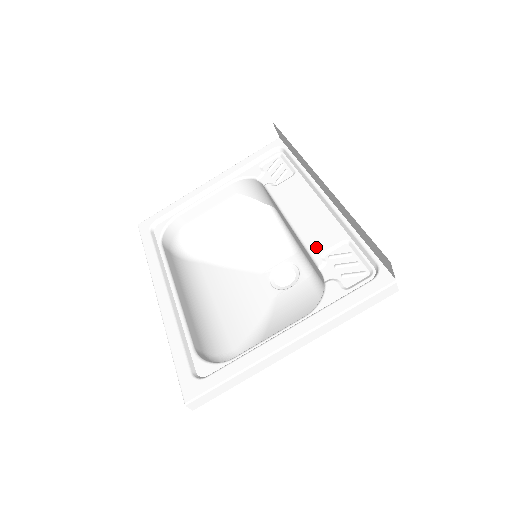
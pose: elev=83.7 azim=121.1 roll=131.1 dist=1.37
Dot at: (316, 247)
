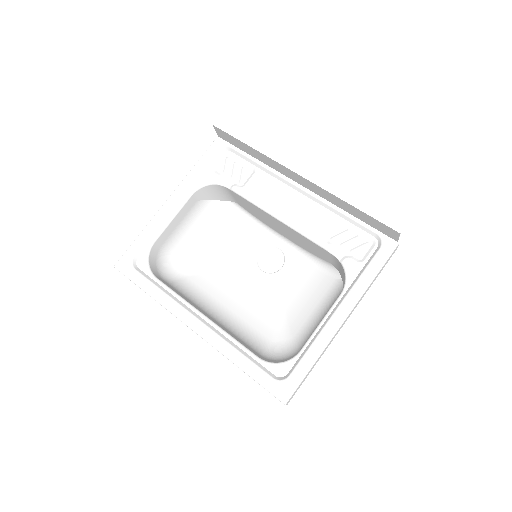
Dot at: (317, 234)
